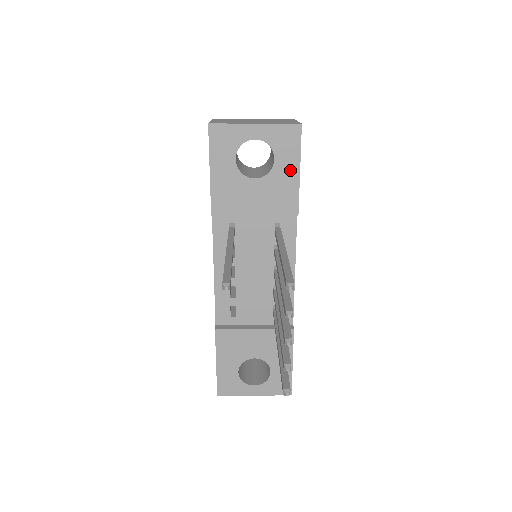
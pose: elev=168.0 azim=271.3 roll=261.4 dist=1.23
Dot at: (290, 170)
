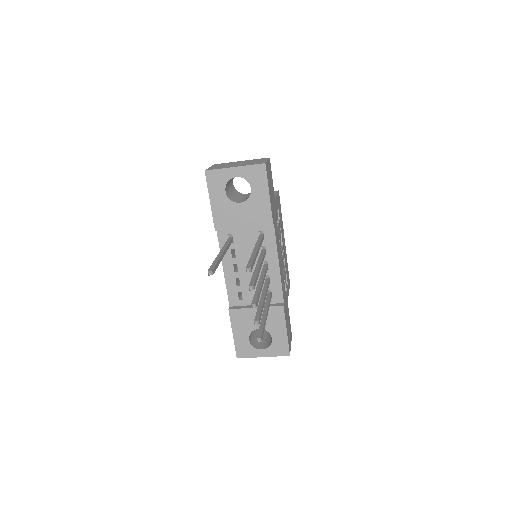
Dot at: (263, 194)
